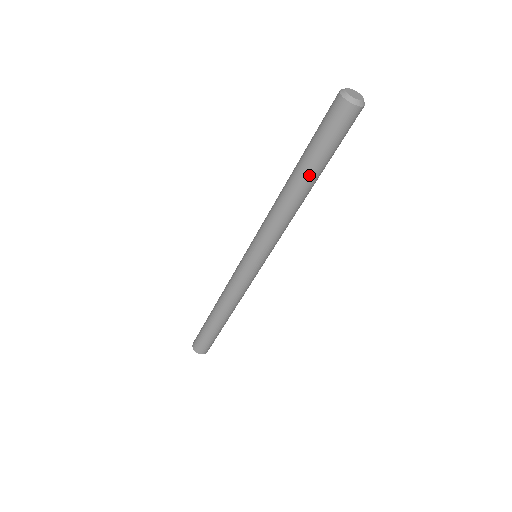
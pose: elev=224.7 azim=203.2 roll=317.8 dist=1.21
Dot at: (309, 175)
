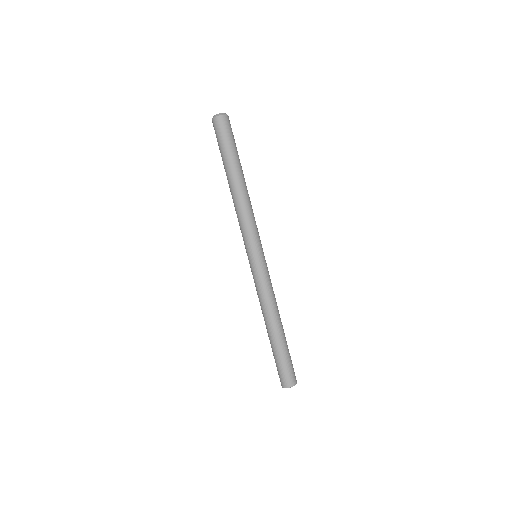
Dot at: (234, 169)
